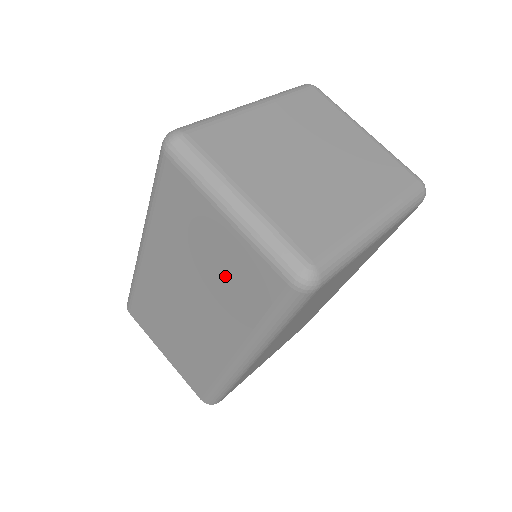
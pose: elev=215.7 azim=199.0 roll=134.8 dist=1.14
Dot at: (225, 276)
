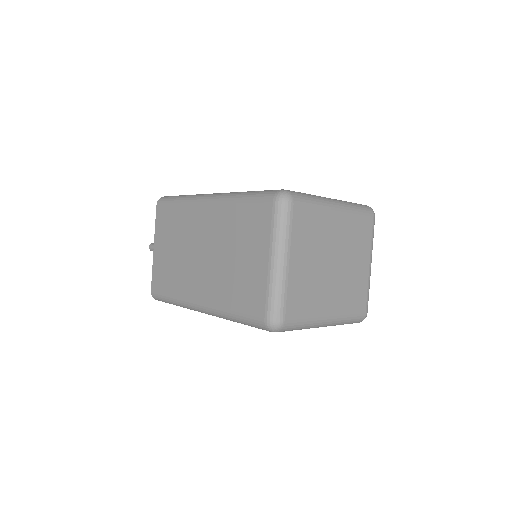
Dot at: (239, 276)
